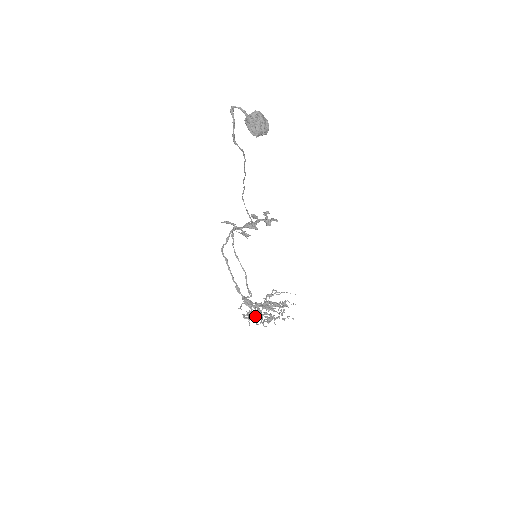
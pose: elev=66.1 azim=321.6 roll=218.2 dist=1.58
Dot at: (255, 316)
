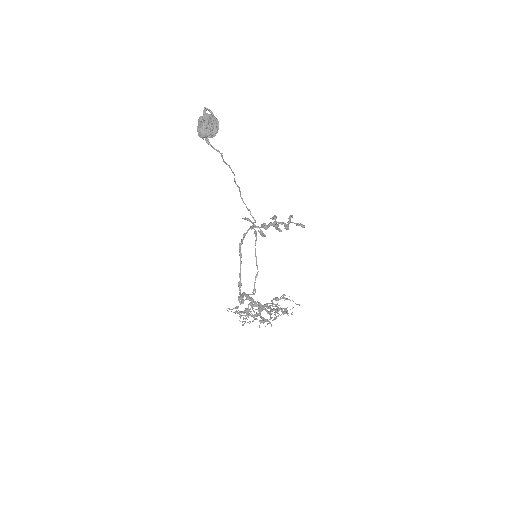
Dot at: (252, 314)
